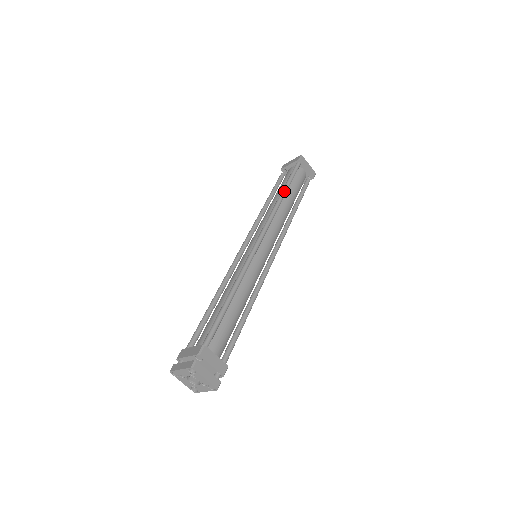
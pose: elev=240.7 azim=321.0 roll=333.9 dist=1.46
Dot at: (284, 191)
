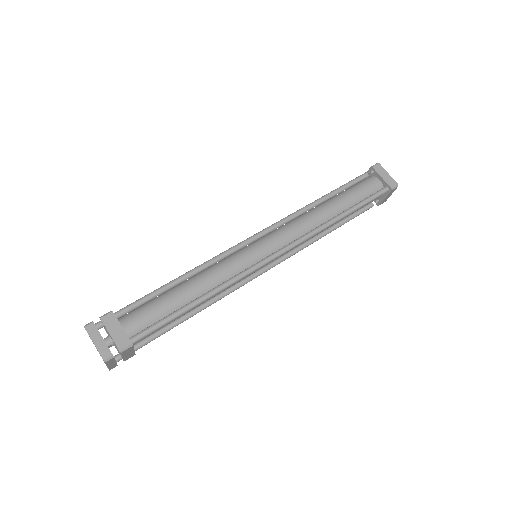
Dot at: (344, 216)
